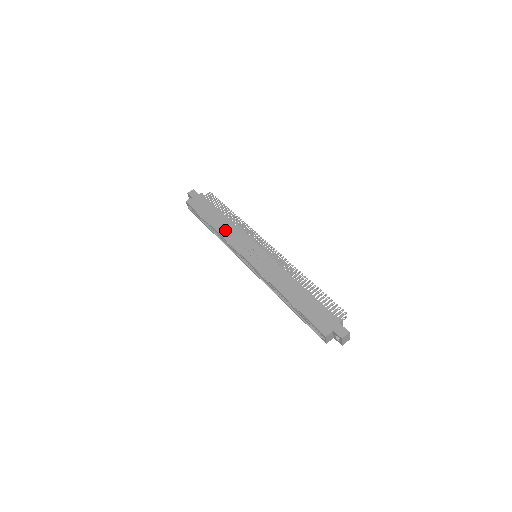
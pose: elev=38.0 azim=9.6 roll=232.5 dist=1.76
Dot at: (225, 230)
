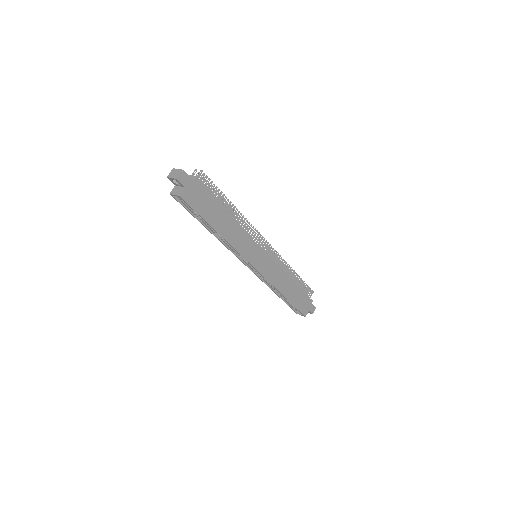
Dot at: (233, 236)
